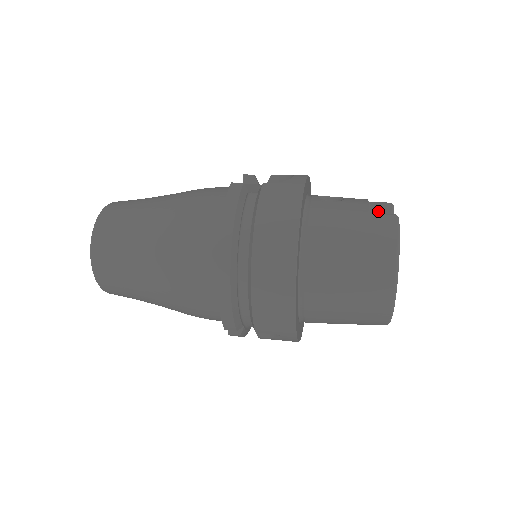
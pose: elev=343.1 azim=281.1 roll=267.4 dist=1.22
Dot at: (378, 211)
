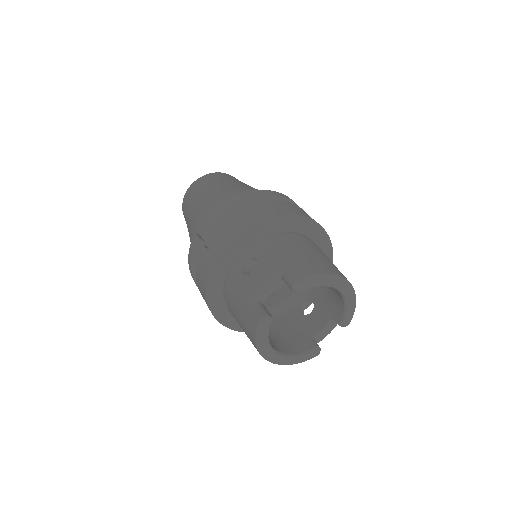
Dot at: (287, 284)
